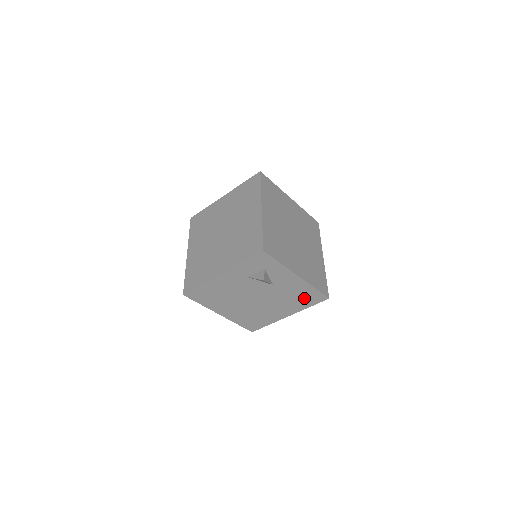
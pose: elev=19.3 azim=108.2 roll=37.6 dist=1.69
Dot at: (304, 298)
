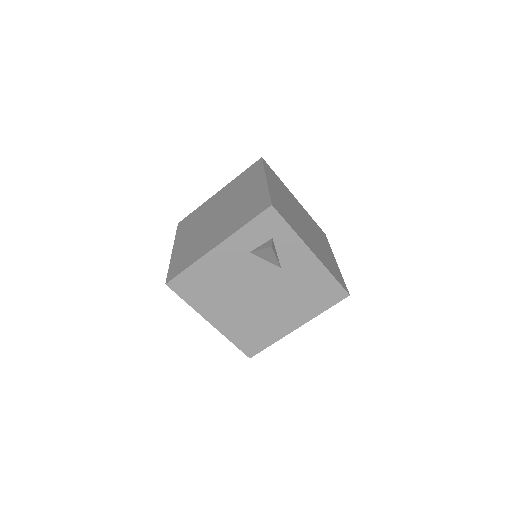
Dot at: (319, 294)
